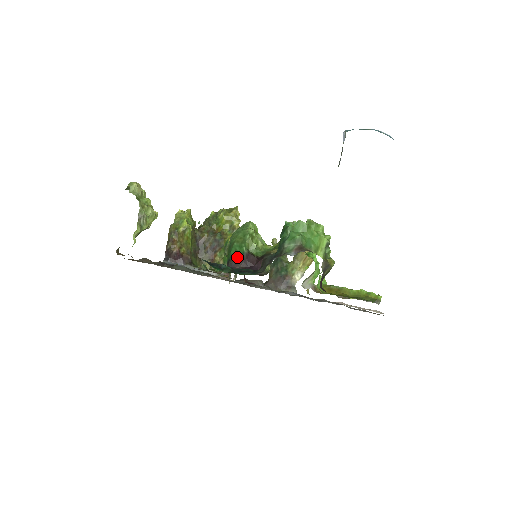
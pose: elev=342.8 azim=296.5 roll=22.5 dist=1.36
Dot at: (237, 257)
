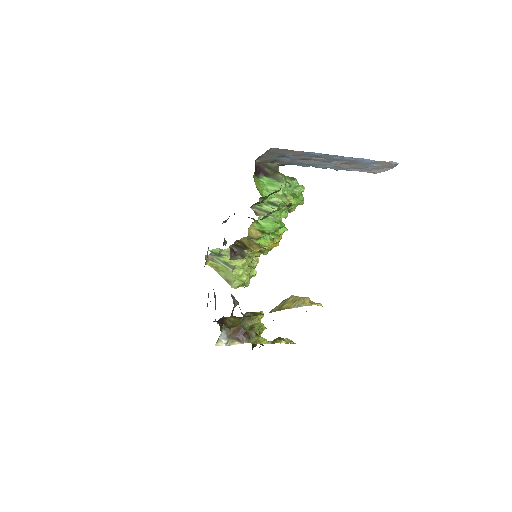
Dot at: occluded
